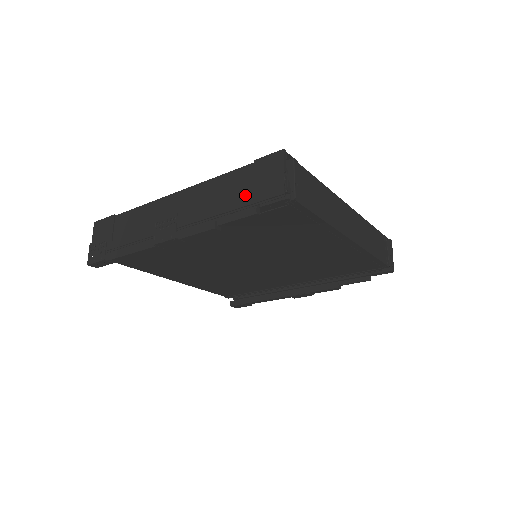
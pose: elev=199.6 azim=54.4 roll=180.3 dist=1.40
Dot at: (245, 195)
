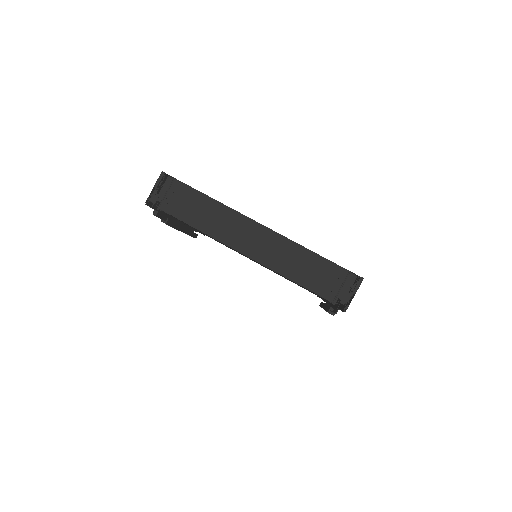
Dot at: occluded
